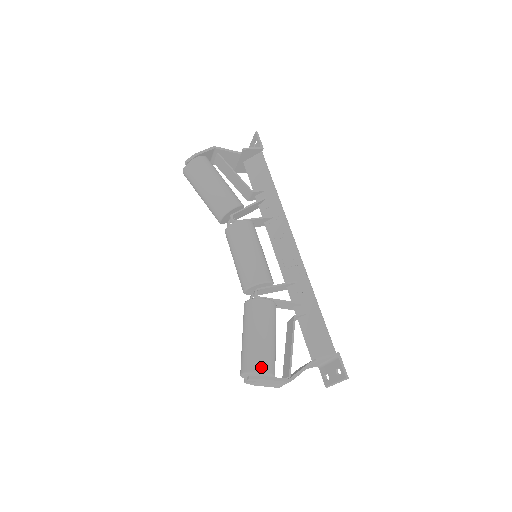
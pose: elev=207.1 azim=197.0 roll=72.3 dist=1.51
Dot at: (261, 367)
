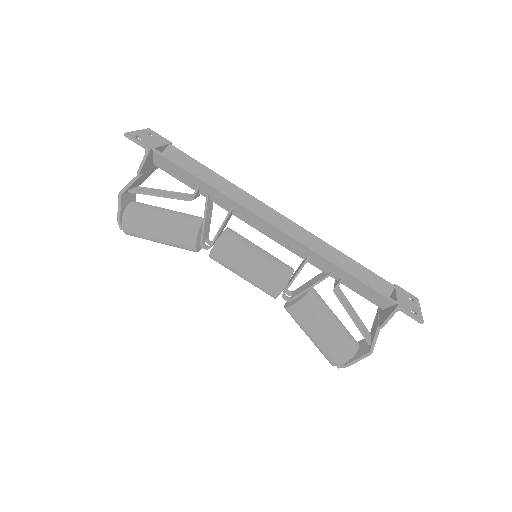
Dot at: (339, 361)
